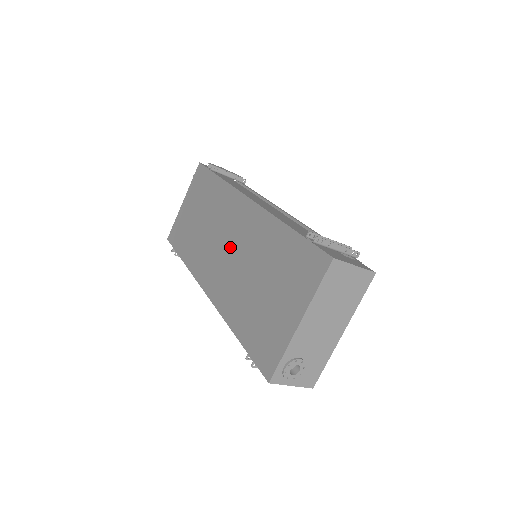
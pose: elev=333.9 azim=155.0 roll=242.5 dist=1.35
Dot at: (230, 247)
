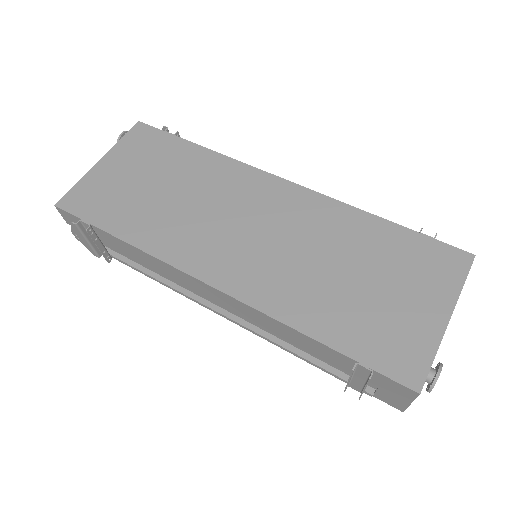
Dot at: (263, 230)
